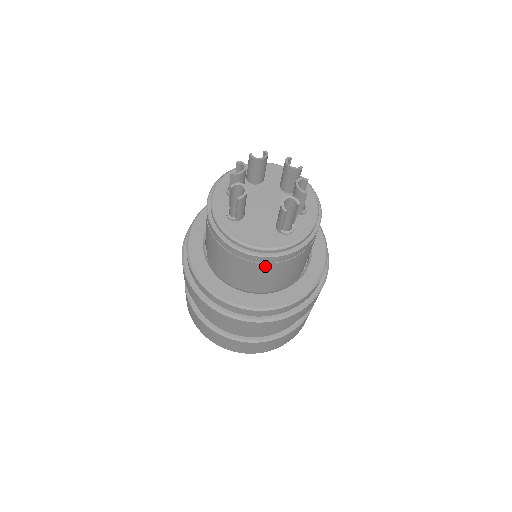
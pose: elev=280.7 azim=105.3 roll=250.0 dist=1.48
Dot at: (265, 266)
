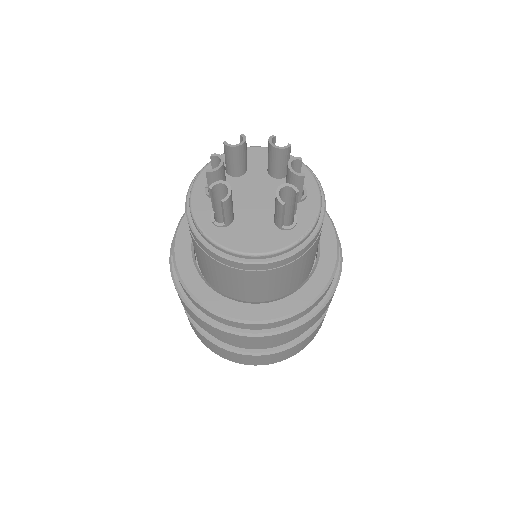
Dot at: (272, 272)
